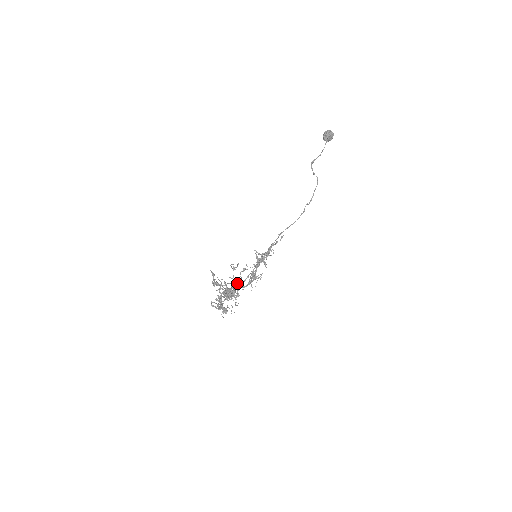
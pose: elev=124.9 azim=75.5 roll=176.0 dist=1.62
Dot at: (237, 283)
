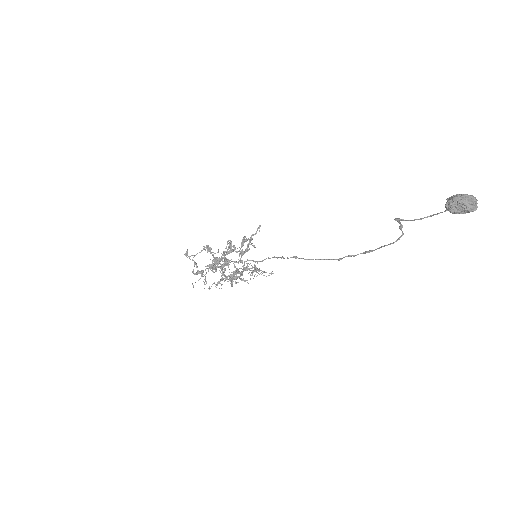
Dot at: occluded
